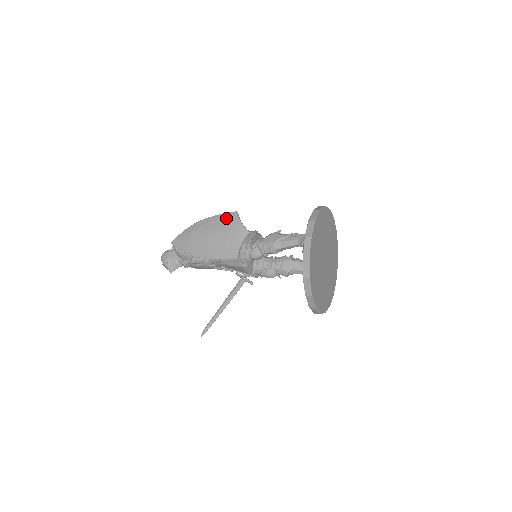
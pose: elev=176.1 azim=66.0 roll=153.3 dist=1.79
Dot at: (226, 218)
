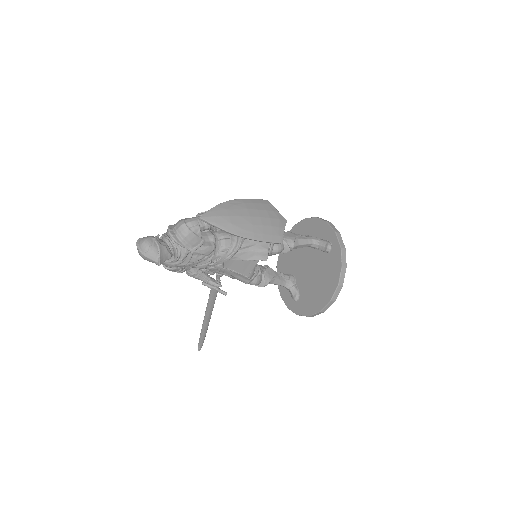
Dot at: (262, 203)
